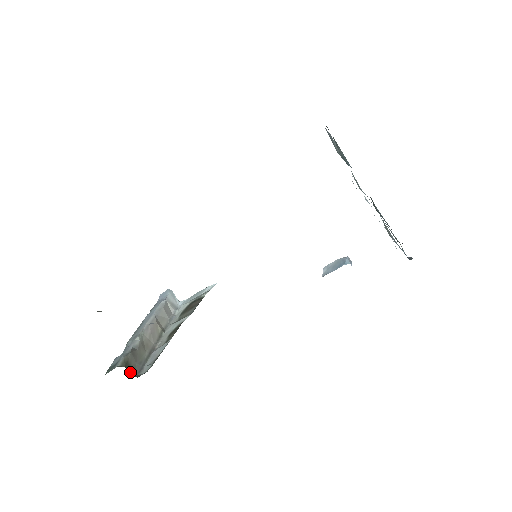
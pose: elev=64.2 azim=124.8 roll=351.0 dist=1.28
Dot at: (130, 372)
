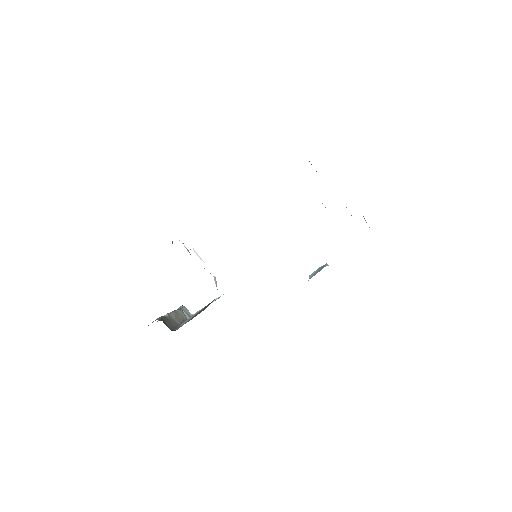
Dot at: (166, 325)
